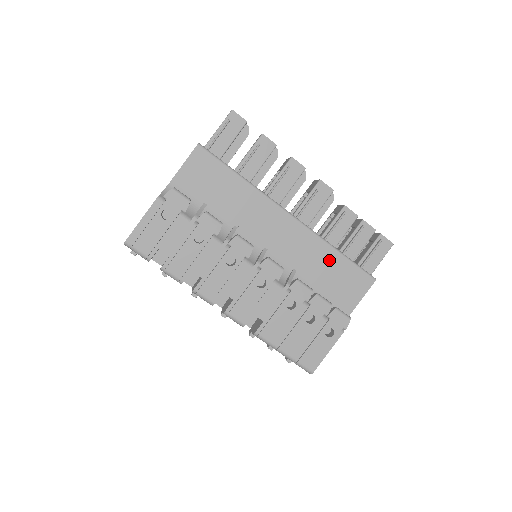
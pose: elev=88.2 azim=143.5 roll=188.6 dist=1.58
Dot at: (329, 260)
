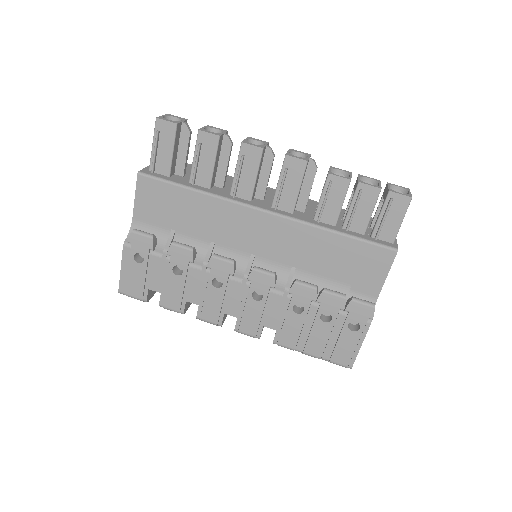
Dot at: (329, 246)
